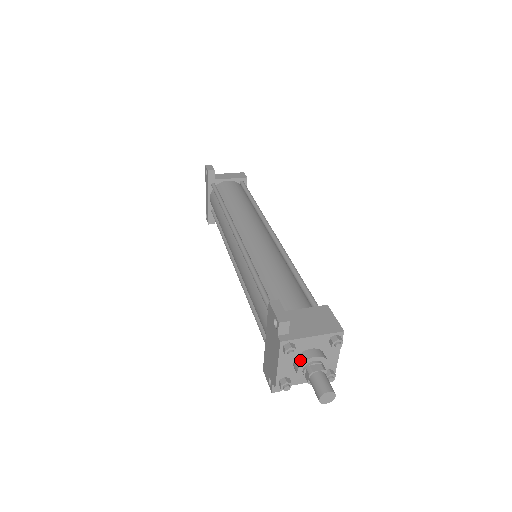
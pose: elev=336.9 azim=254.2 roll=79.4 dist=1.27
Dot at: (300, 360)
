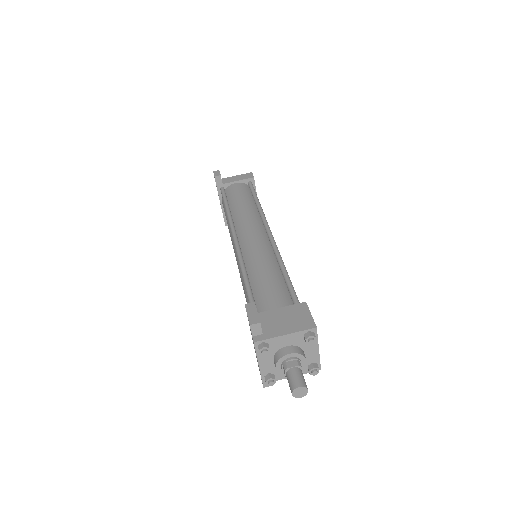
Dot at: (277, 357)
